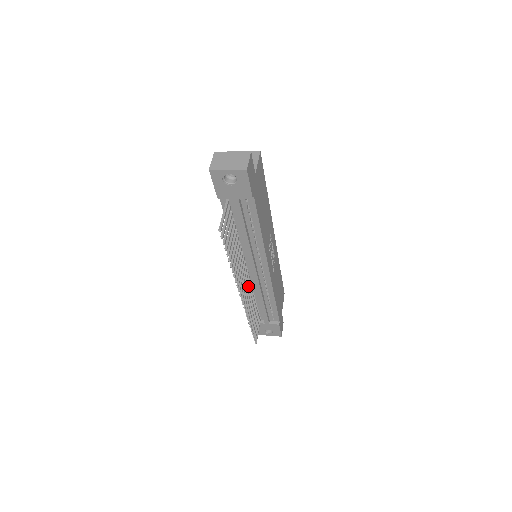
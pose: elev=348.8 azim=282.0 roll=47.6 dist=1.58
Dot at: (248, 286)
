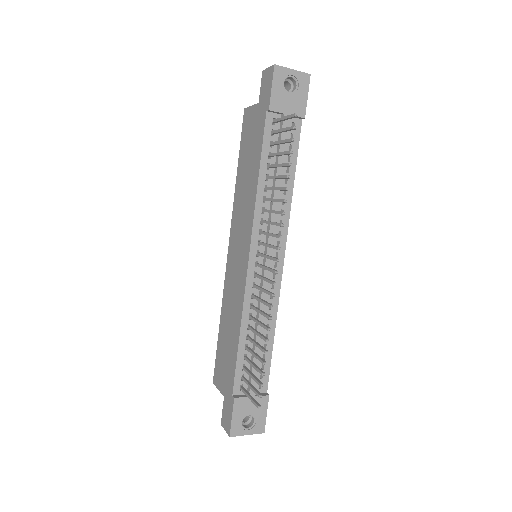
Dot at: (258, 286)
